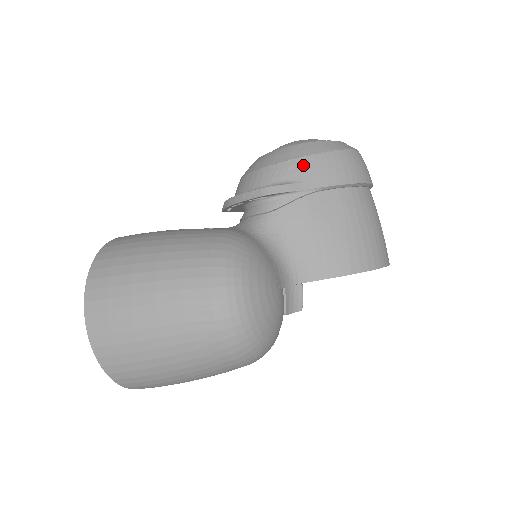
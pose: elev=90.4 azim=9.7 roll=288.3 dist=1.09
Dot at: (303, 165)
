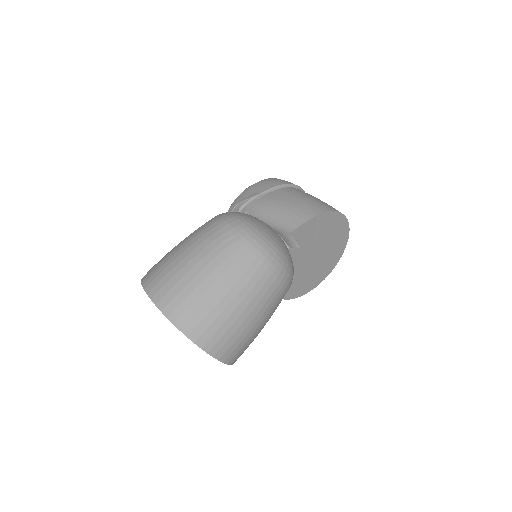
Dot at: (251, 189)
